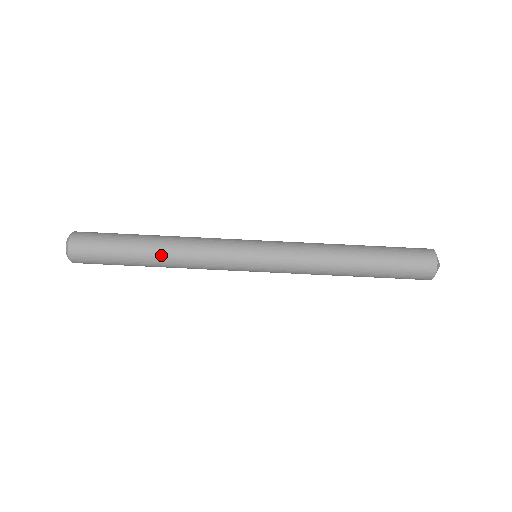
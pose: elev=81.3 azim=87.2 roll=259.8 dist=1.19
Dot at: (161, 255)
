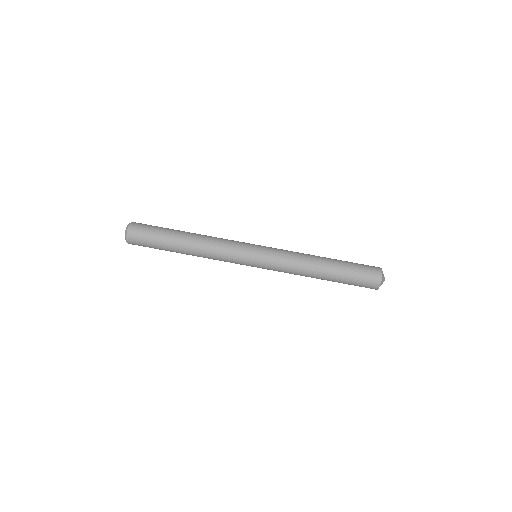
Dot at: (192, 238)
